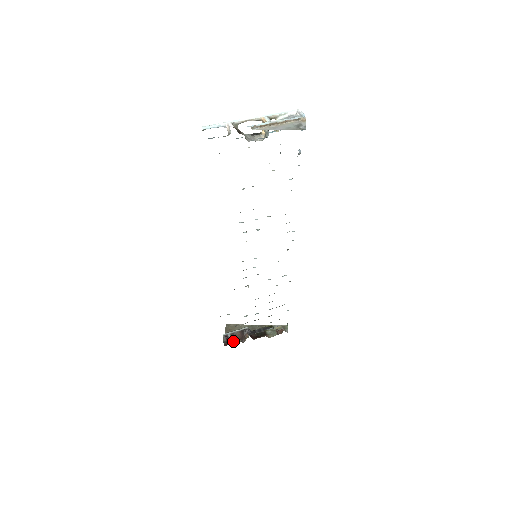
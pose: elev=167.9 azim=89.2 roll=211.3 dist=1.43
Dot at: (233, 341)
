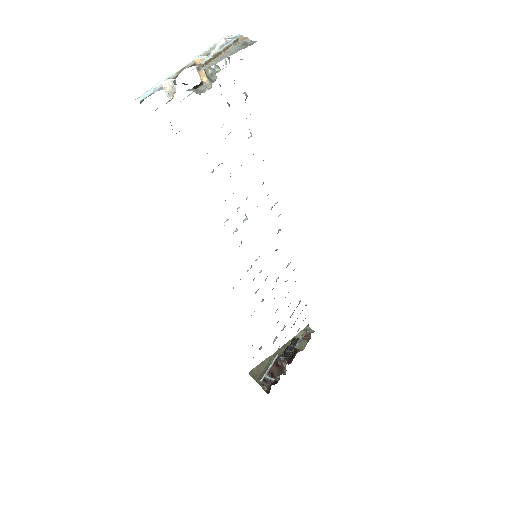
Dot at: (275, 380)
